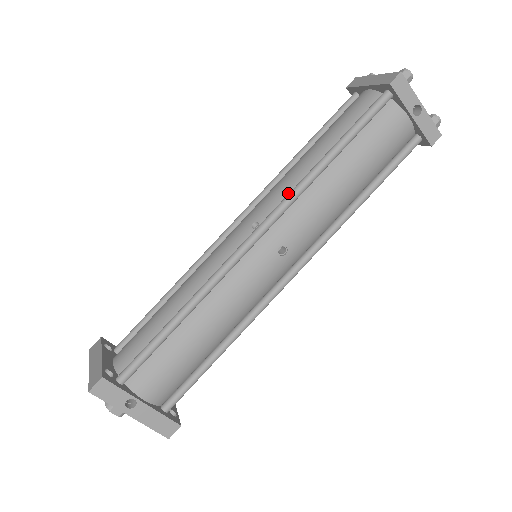
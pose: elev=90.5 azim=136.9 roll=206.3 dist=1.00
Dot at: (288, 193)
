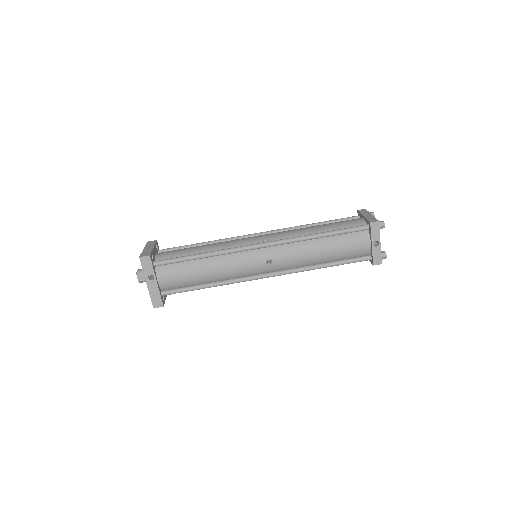
Dot at: (291, 237)
